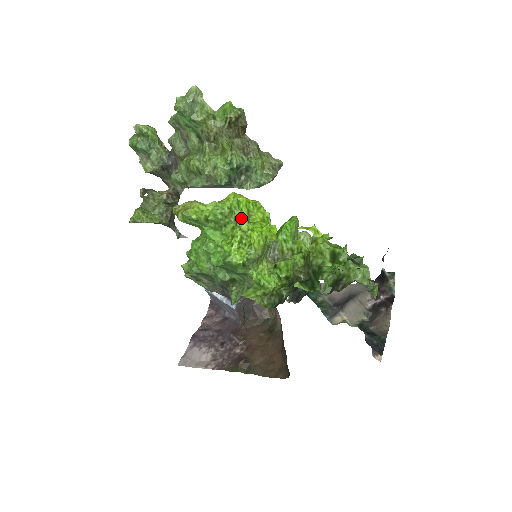
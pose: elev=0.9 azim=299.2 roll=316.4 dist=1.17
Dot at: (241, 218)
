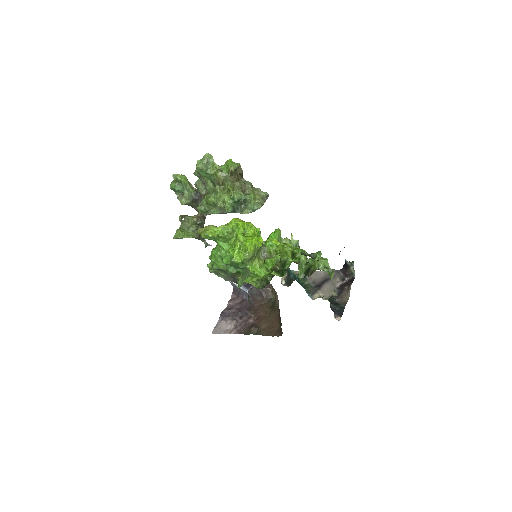
Dot at: (239, 234)
